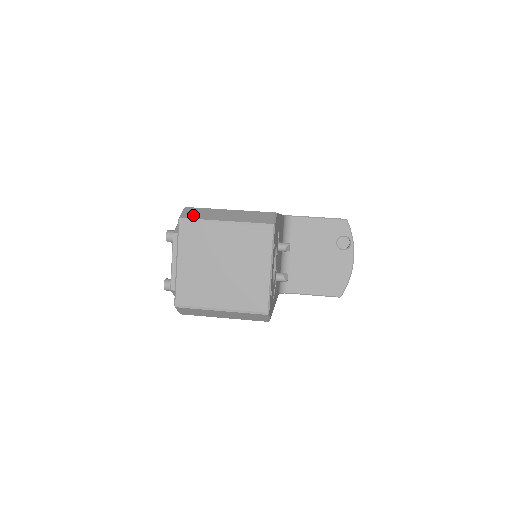
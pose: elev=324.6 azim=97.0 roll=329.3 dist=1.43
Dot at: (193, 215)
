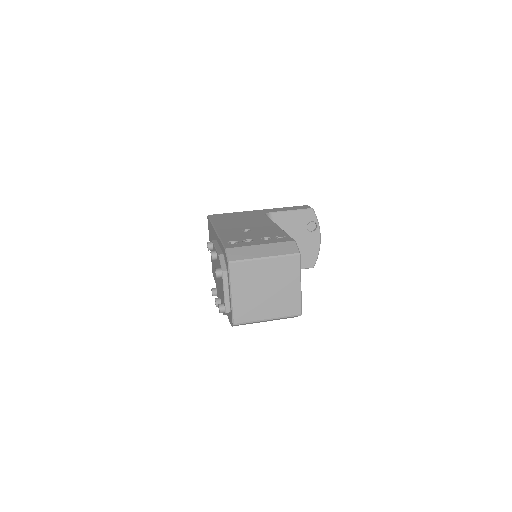
Dot at: (237, 256)
